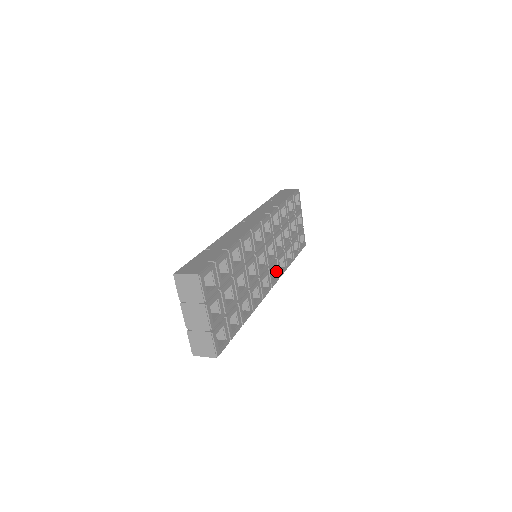
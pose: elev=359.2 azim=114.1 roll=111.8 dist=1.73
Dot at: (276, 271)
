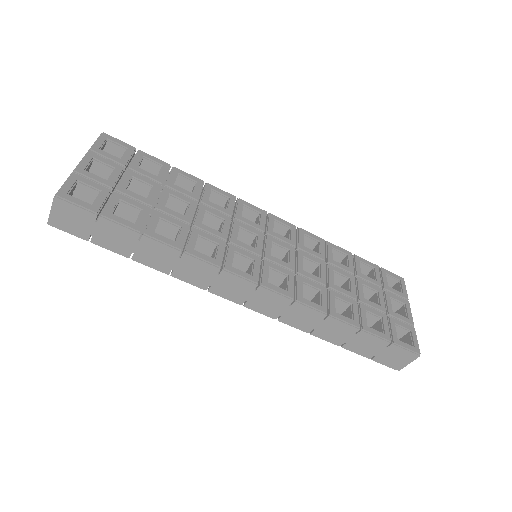
Dot at: (288, 284)
